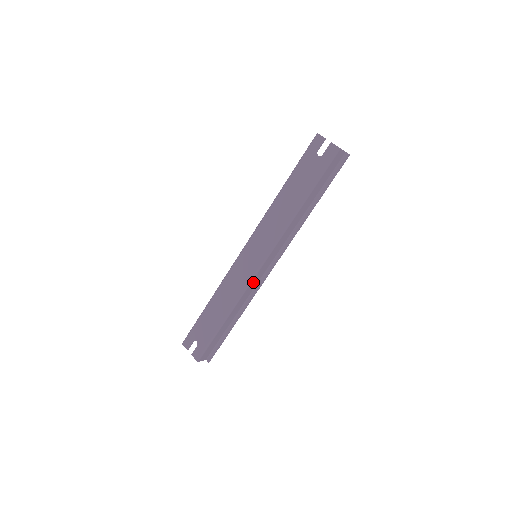
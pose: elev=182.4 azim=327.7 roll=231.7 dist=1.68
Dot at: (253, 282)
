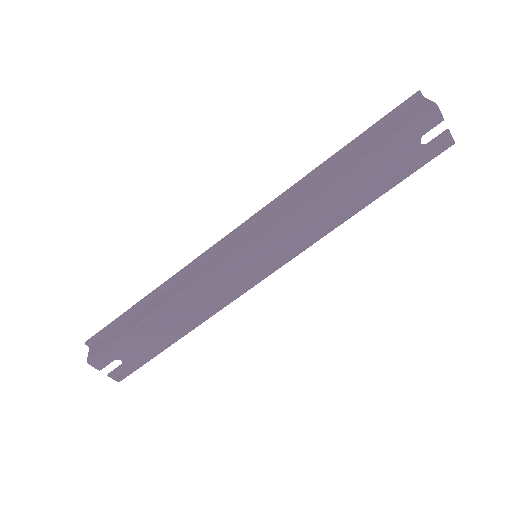
Dot at: occluded
